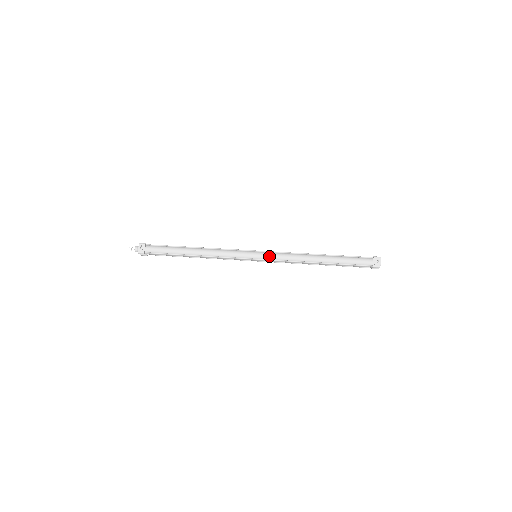
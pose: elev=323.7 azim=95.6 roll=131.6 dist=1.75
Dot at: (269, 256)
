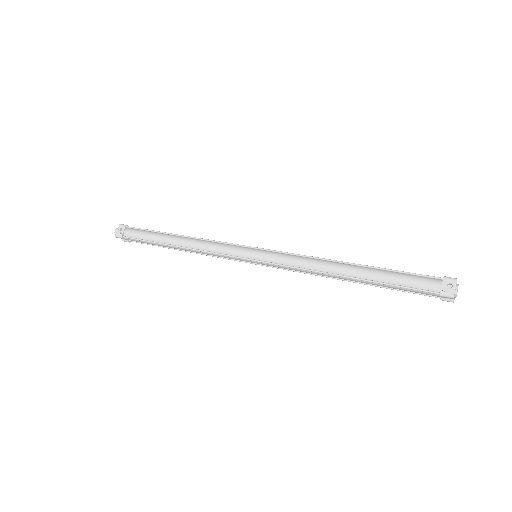
Dot at: (271, 257)
